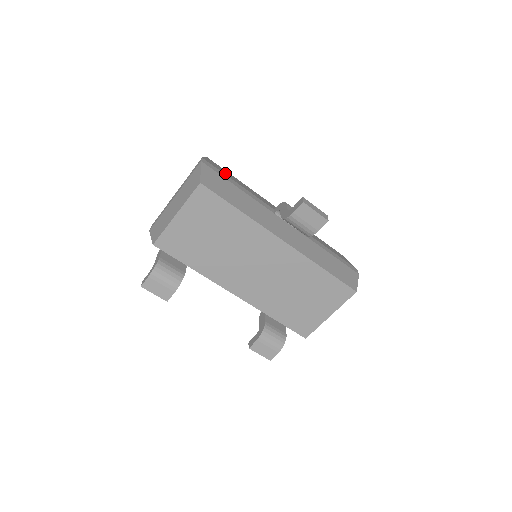
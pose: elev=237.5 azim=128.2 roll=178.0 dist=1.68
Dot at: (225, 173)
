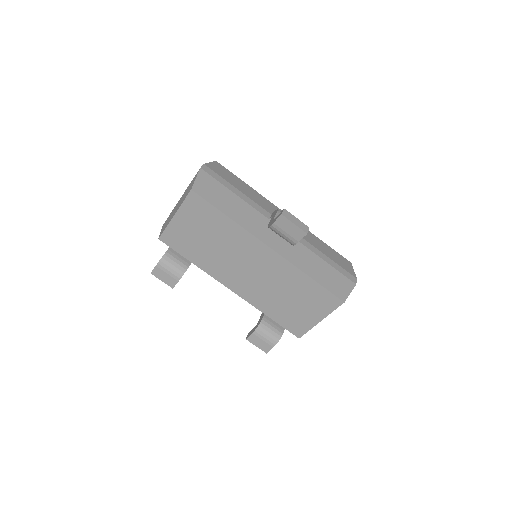
Dot at: (227, 178)
